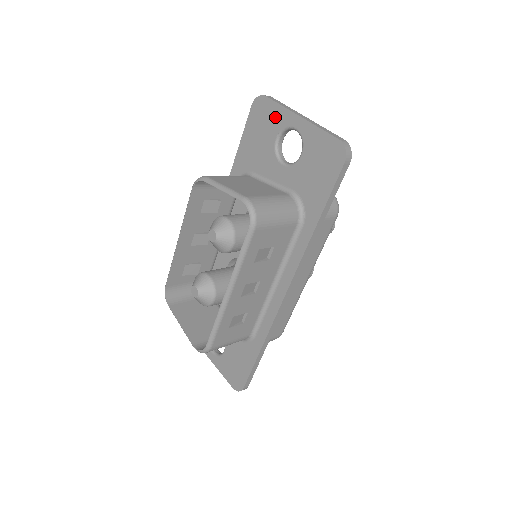
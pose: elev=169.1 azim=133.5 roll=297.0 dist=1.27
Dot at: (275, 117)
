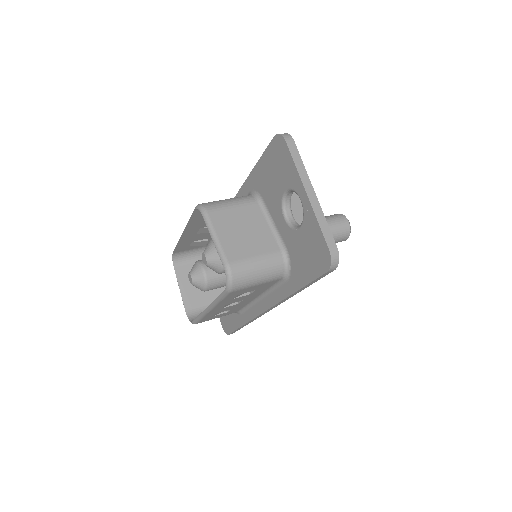
Dot at: (288, 171)
